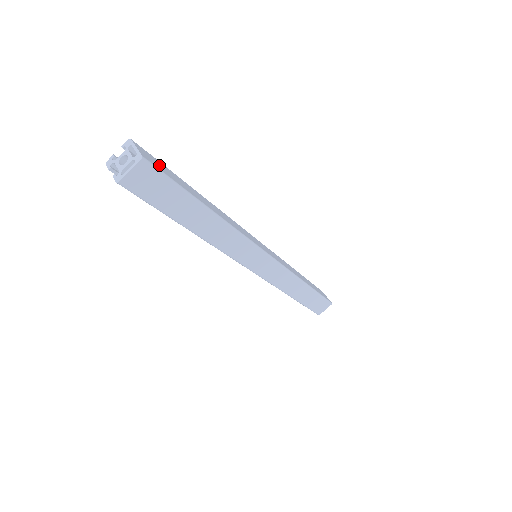
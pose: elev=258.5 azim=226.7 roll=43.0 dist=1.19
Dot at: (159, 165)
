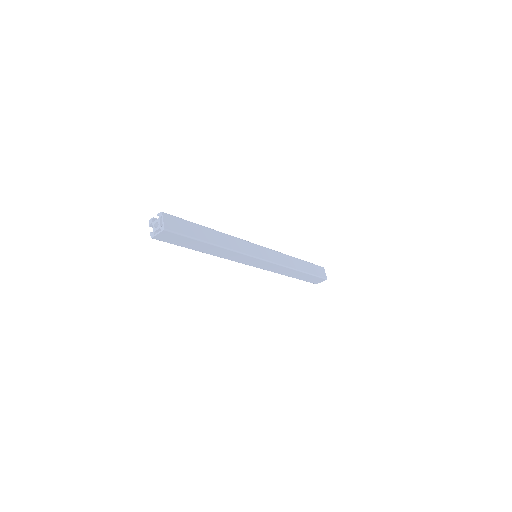
Dot at: (178, 225)
